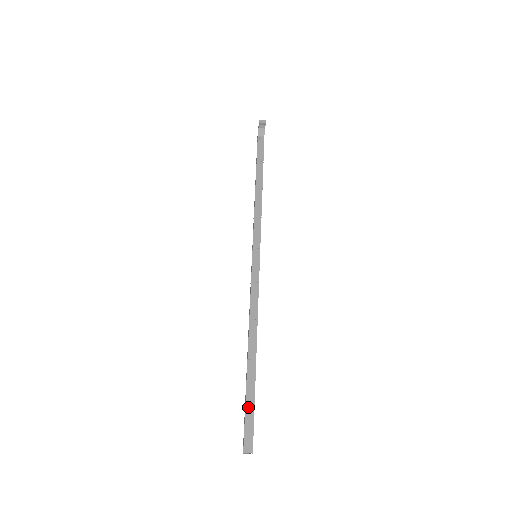
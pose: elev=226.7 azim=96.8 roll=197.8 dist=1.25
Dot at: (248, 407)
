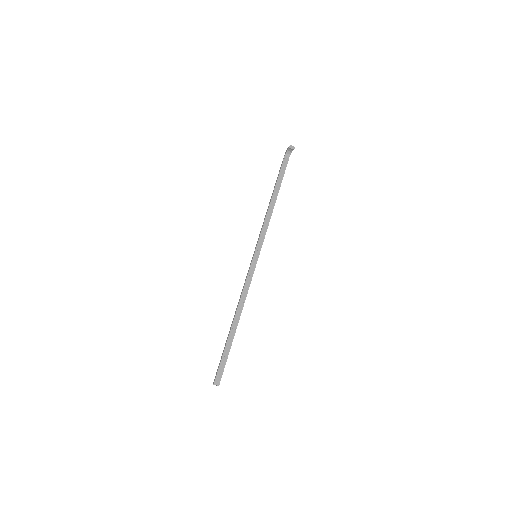
Dot at: (223, 358)
